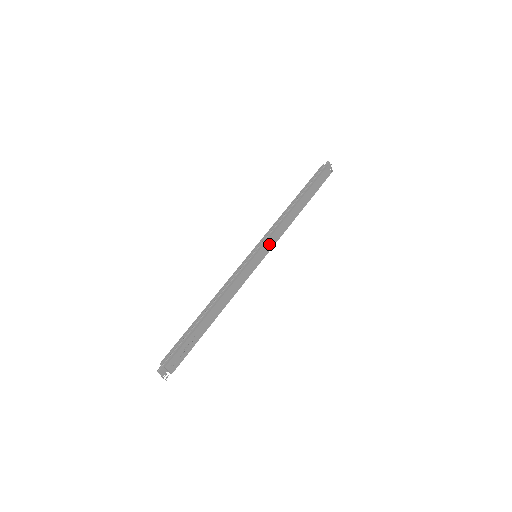
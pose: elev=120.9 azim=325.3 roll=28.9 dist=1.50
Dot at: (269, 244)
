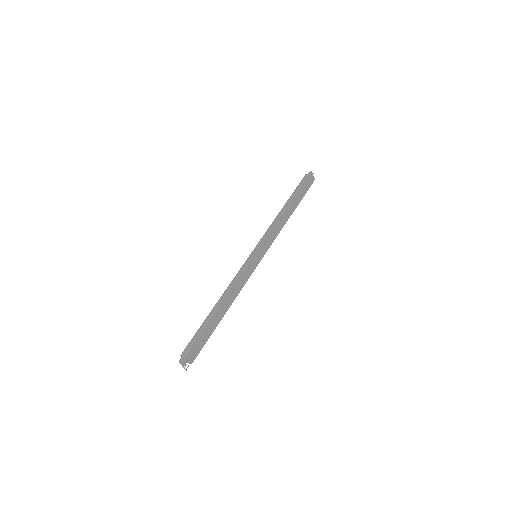
Dot at: (267, 245)
